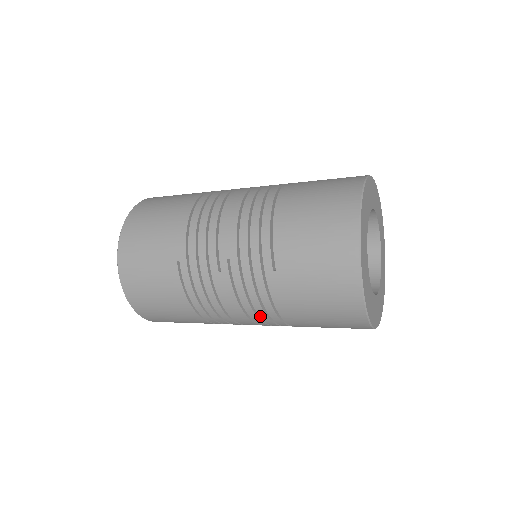
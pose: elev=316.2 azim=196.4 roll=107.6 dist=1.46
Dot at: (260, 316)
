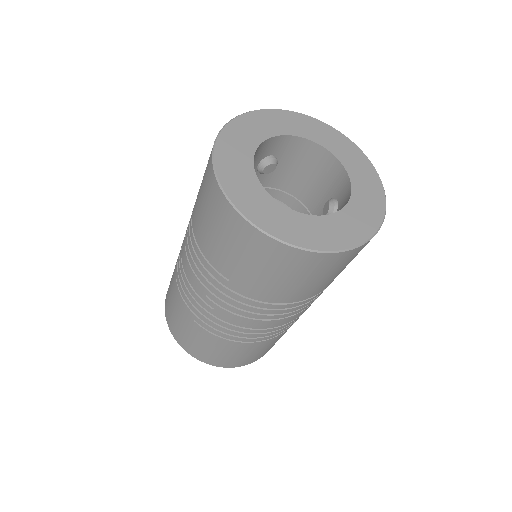
Dot at: (276, 314)
